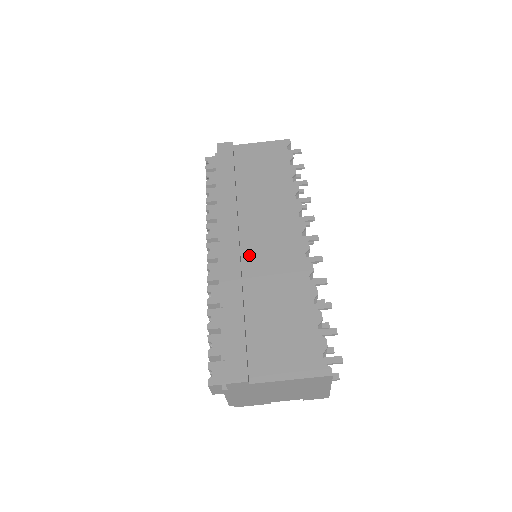
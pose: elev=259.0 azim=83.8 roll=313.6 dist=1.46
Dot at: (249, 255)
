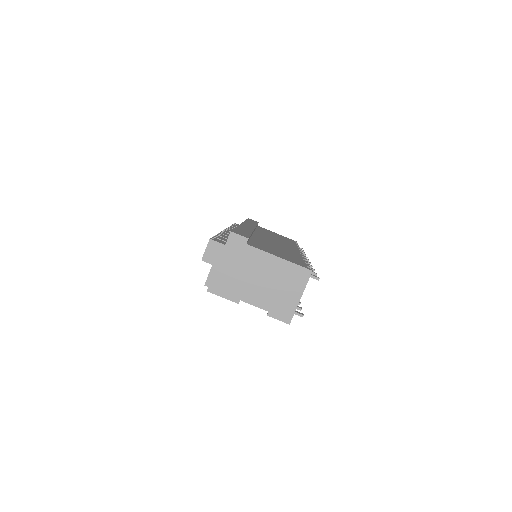
Dot at: (259, 236)
